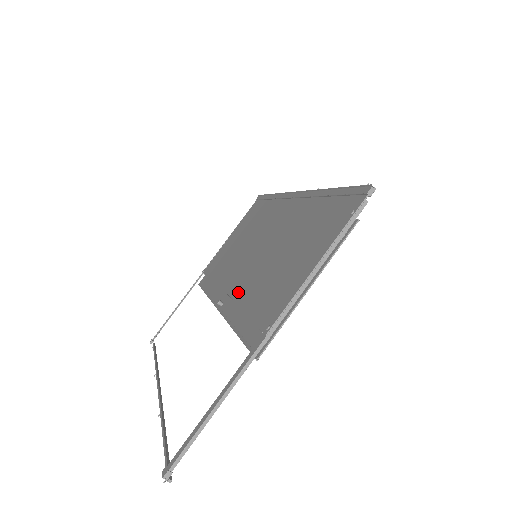
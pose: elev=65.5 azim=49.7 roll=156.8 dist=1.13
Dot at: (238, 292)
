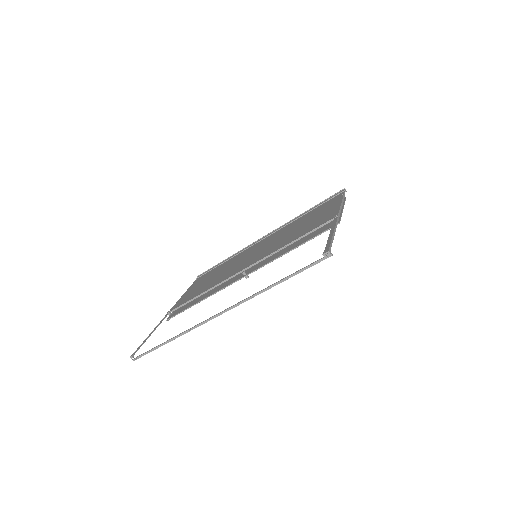
Dot at: (268, 253)
